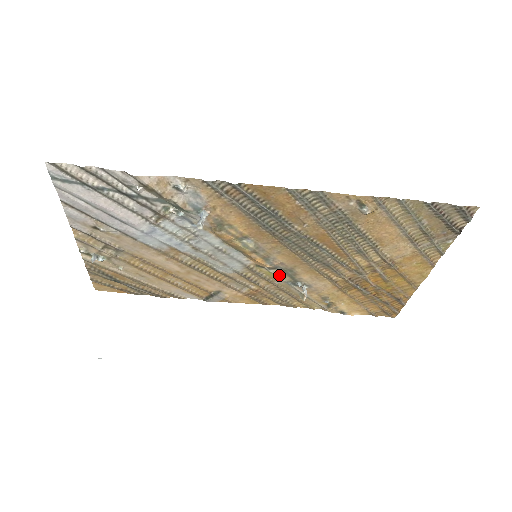
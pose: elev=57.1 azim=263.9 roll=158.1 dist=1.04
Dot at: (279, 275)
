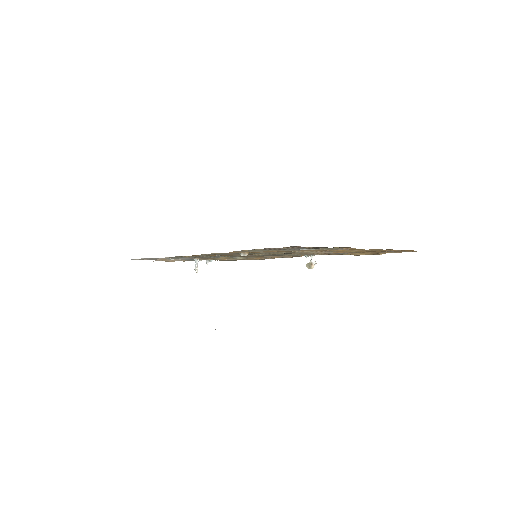
Dot at: (287, 255)
